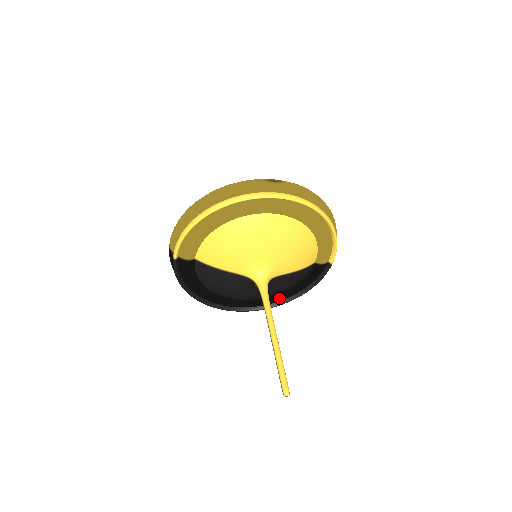
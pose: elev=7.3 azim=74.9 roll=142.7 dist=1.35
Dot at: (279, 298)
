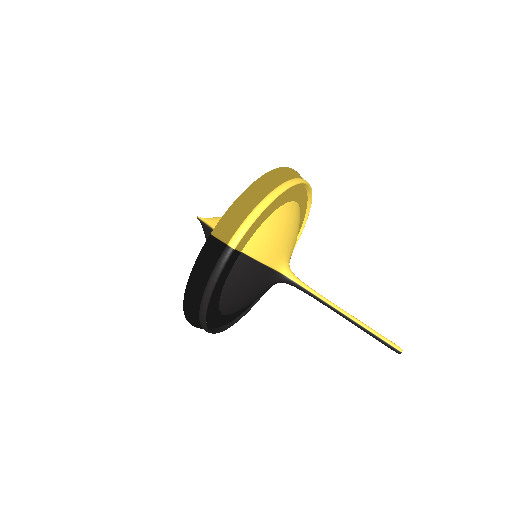
Dot at: (243, 311)
